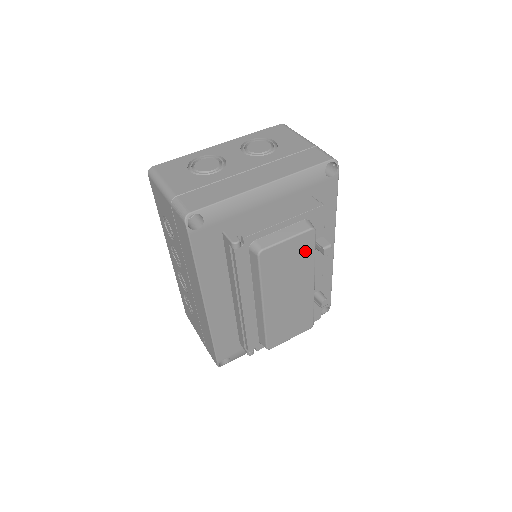
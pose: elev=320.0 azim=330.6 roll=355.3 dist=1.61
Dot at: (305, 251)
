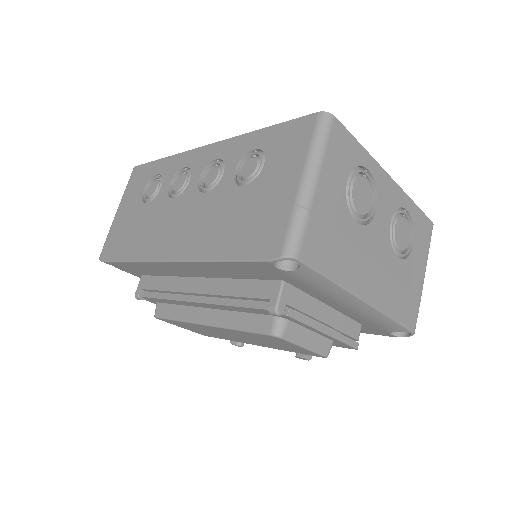
Dot at: (295, 350)
